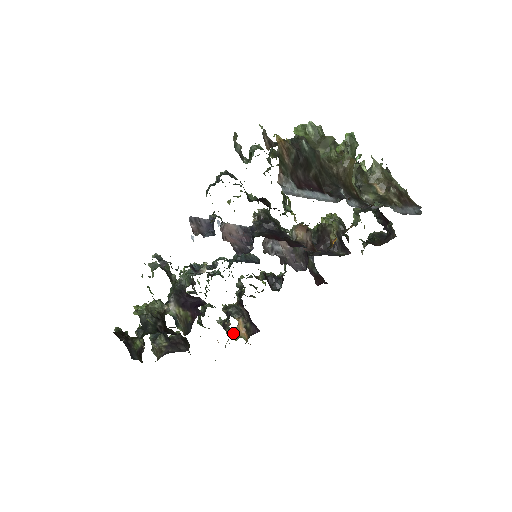
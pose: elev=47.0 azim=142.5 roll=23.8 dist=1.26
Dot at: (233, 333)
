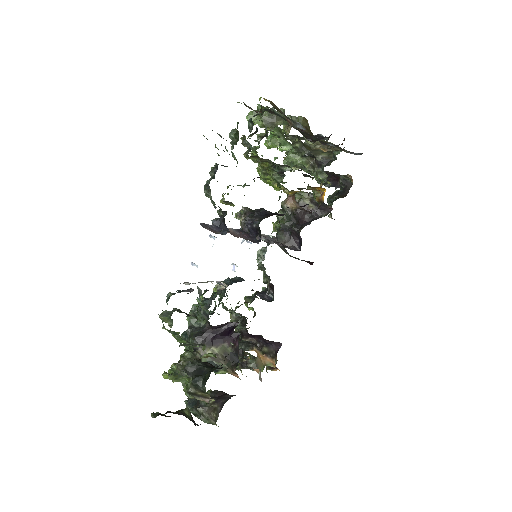
Dot at: (257, 365)
